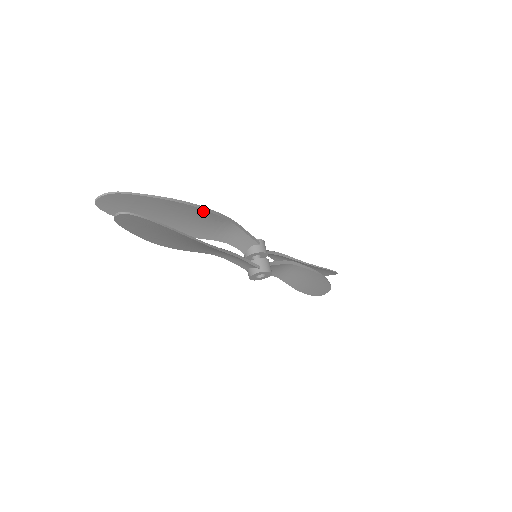
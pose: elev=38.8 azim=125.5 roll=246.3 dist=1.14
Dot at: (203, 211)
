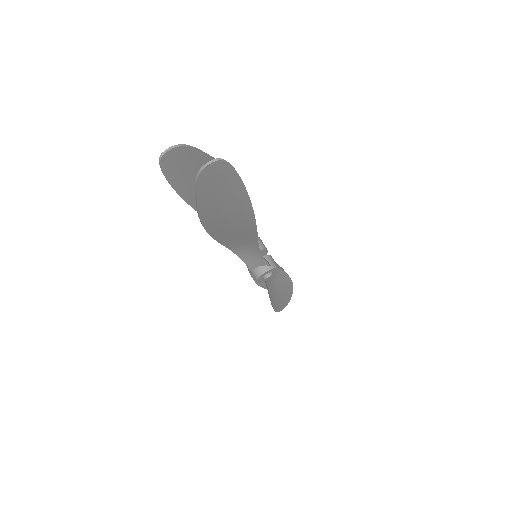
Dot at: occluded
